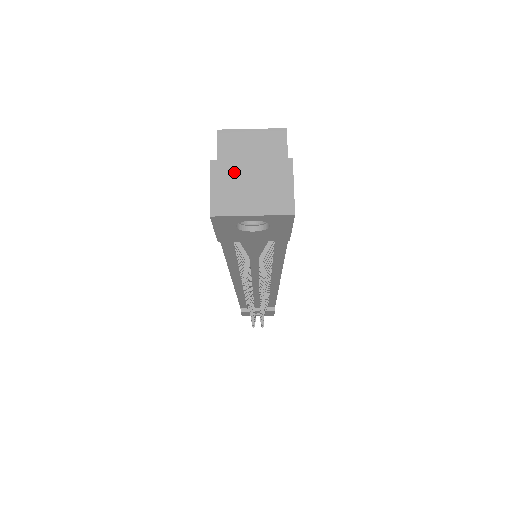
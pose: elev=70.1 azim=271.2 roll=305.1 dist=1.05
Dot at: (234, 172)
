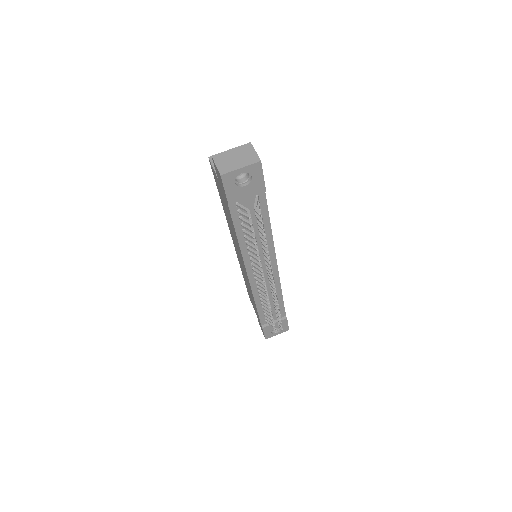
Dot at: (225, 156)
